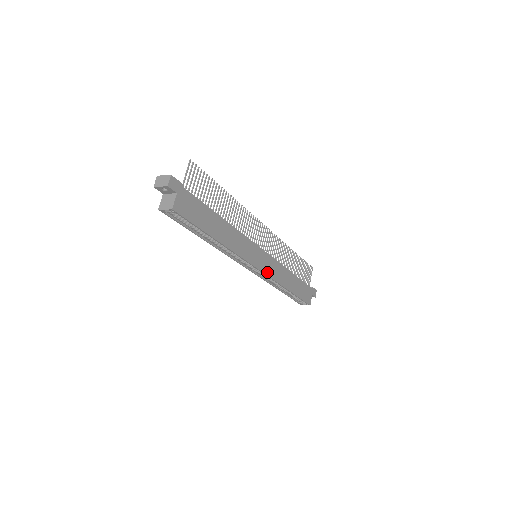
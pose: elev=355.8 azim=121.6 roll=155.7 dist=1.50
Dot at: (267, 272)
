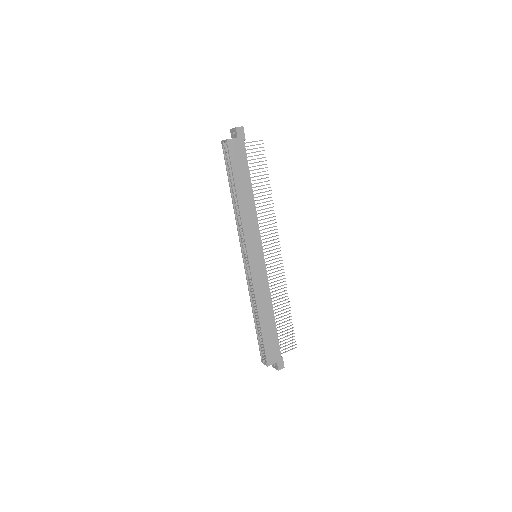
Dot at: (253, 274)
